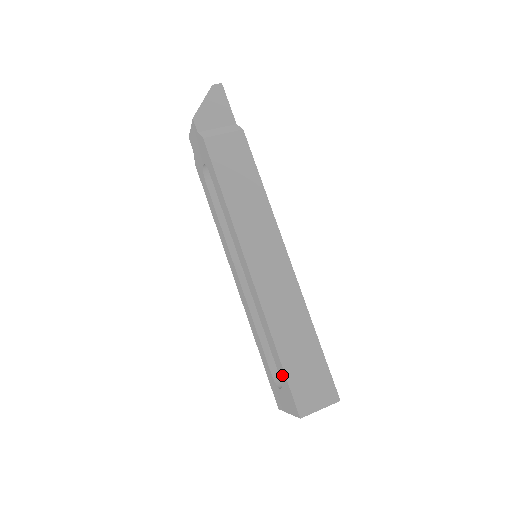
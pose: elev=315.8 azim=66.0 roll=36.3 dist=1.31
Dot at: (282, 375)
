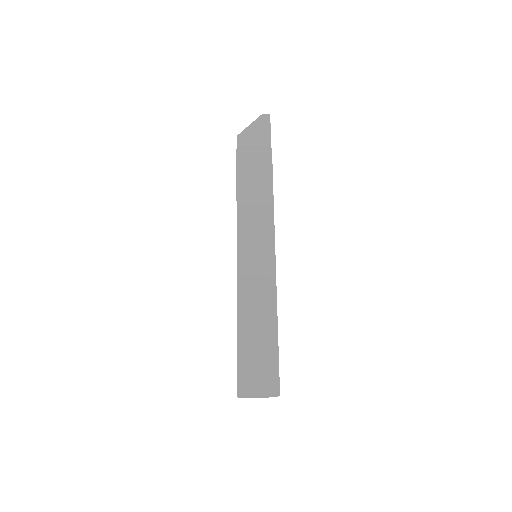
Dot at: occluded
